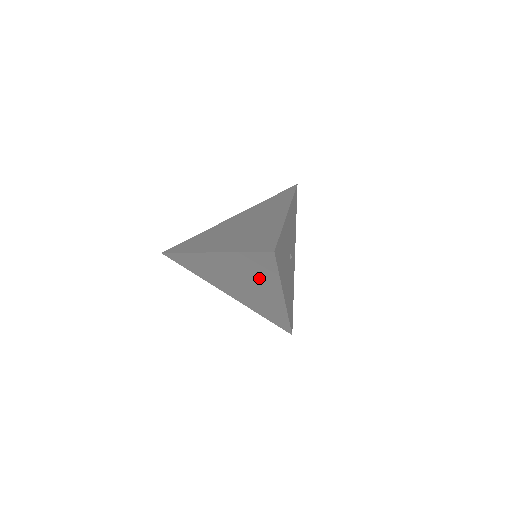
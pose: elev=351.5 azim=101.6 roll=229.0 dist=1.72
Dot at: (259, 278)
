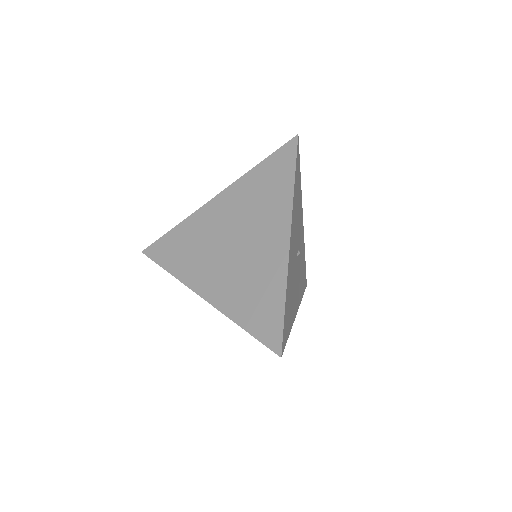
Dot at: occluded
